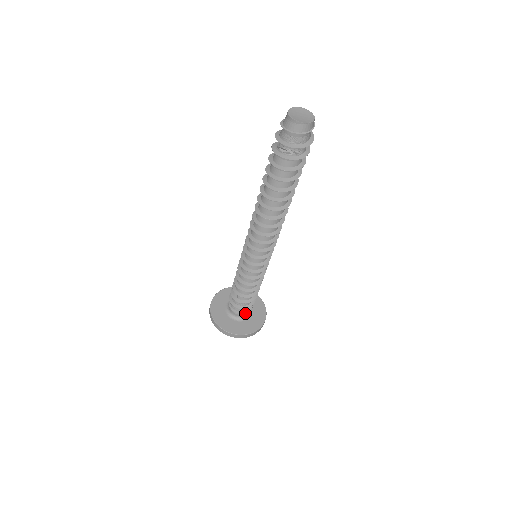
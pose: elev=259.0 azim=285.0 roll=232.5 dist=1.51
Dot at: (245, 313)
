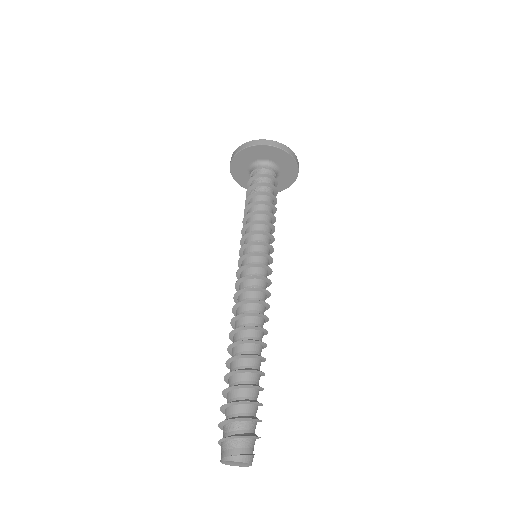
Dot at: occluded
